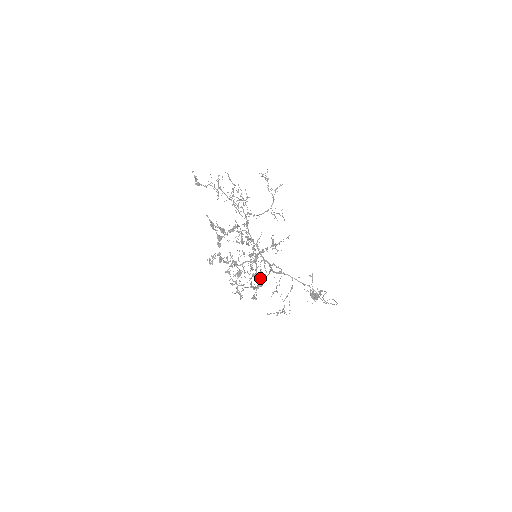
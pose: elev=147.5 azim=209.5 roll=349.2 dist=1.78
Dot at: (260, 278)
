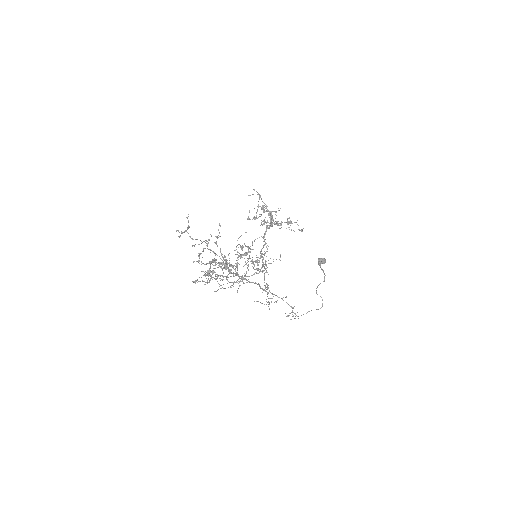
Dot at: occluded
